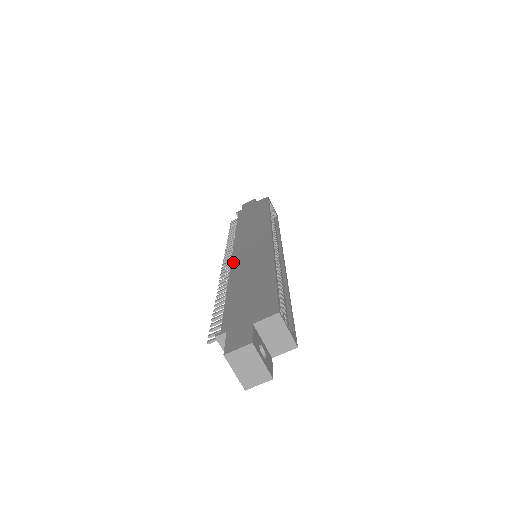
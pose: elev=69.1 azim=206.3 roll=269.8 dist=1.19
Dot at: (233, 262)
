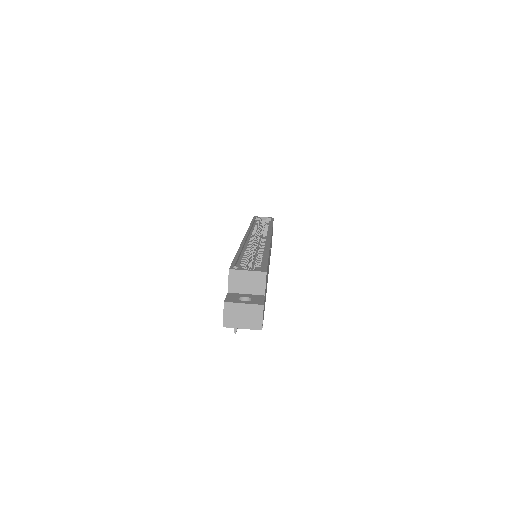
Dot at: occluded
